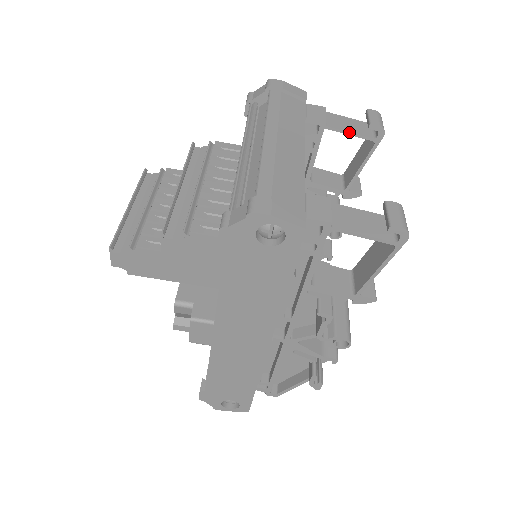
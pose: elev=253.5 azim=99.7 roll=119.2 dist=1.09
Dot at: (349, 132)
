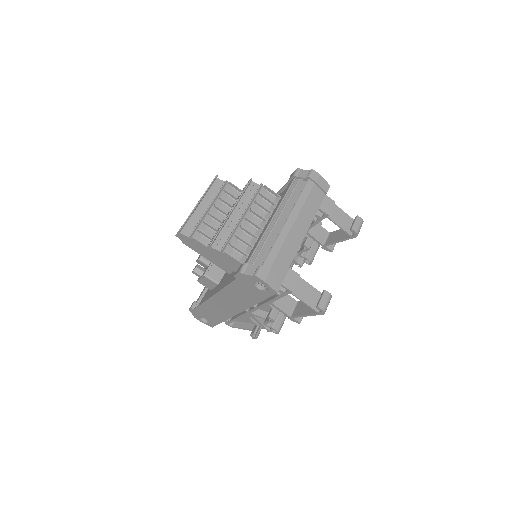
Dot at: (339, 226)
